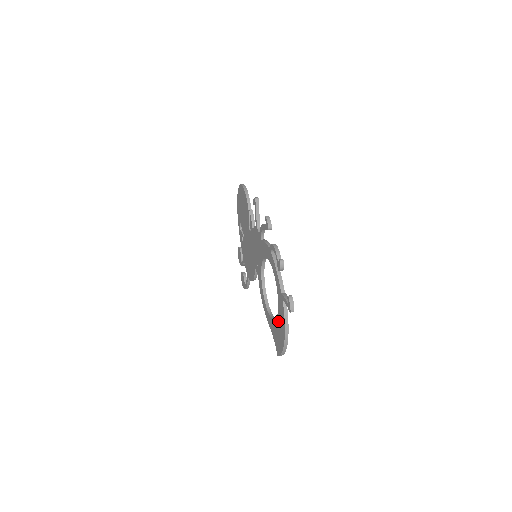
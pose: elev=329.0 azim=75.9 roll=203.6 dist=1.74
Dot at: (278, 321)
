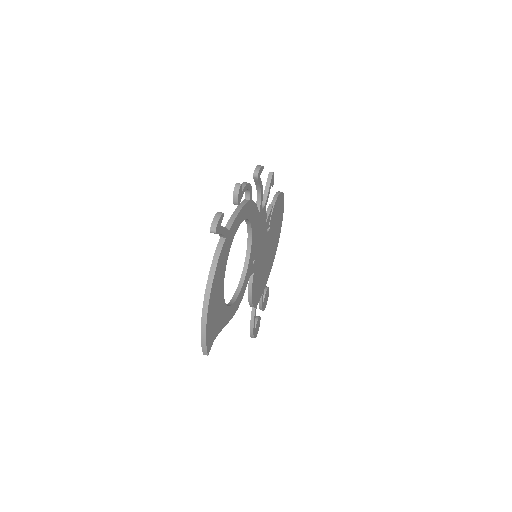
Dot at: occluded
